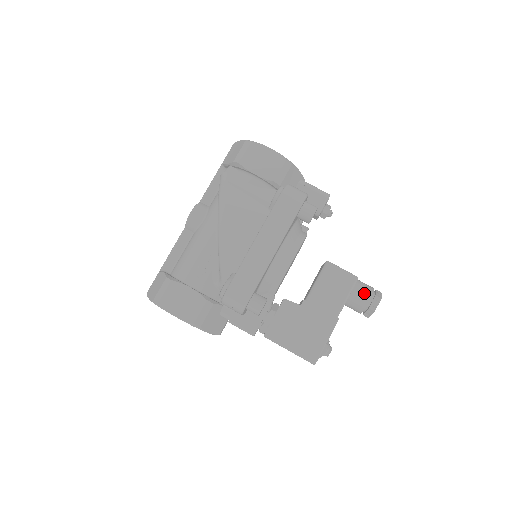
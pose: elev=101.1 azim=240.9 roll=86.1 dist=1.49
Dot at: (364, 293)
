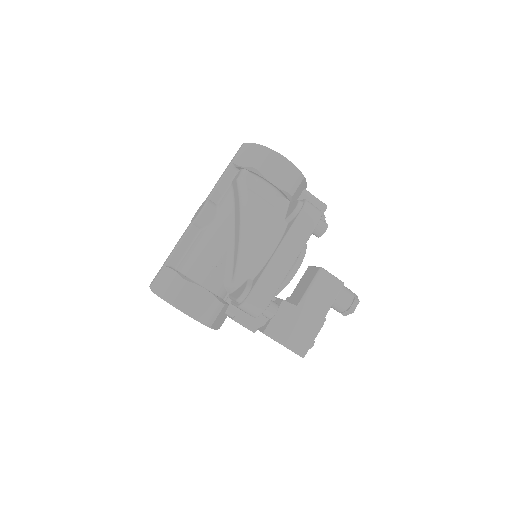
Dot at: (347, 297)
